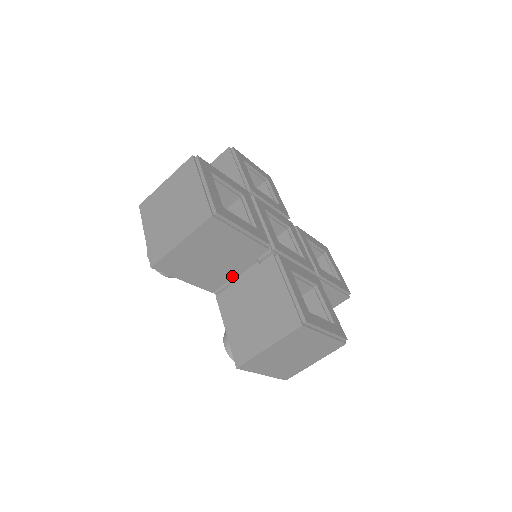
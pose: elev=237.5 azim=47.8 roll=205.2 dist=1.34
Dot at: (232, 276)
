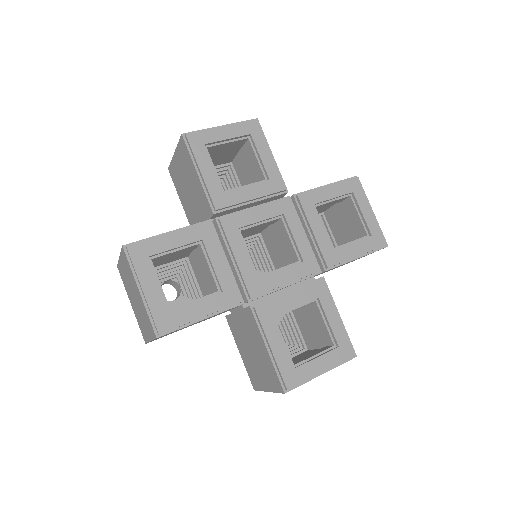
Dot at: occluded
